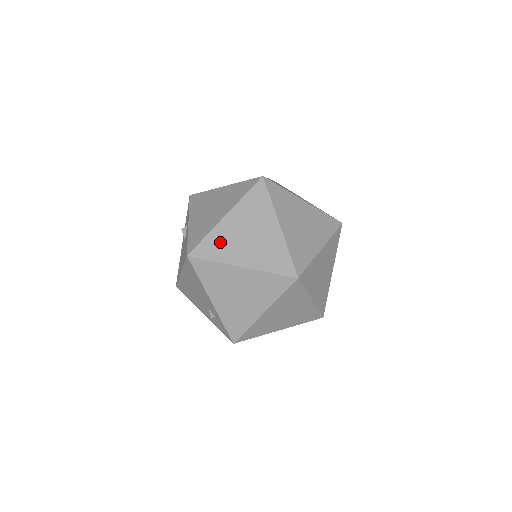
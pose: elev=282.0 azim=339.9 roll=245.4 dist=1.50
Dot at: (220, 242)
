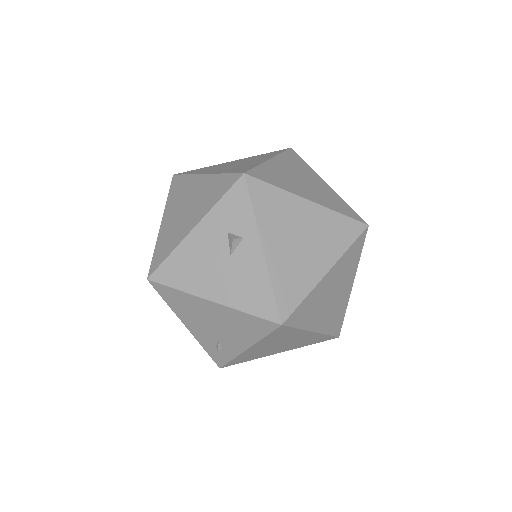
Dot at: (312, 306)
